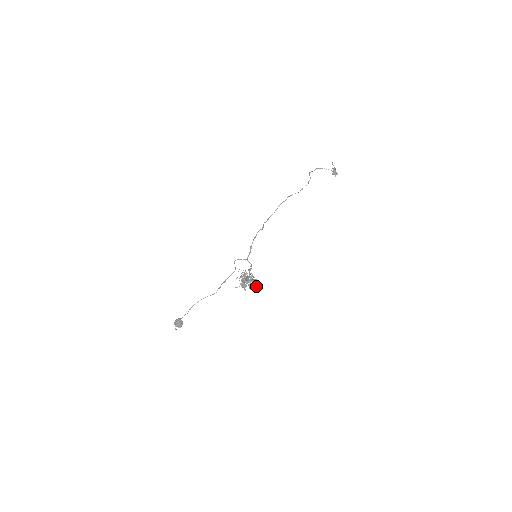
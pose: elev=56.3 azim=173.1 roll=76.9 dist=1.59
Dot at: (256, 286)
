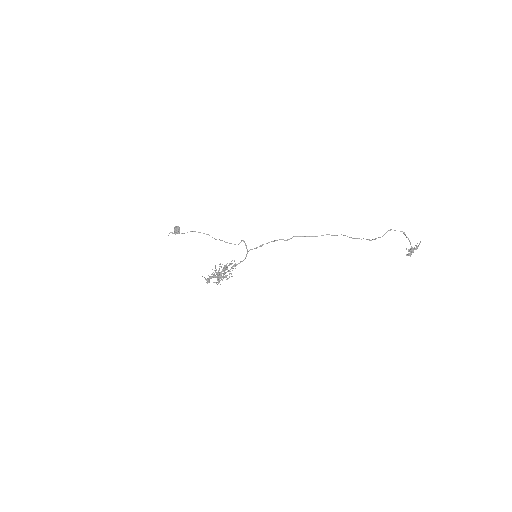
Dot at: occluded
